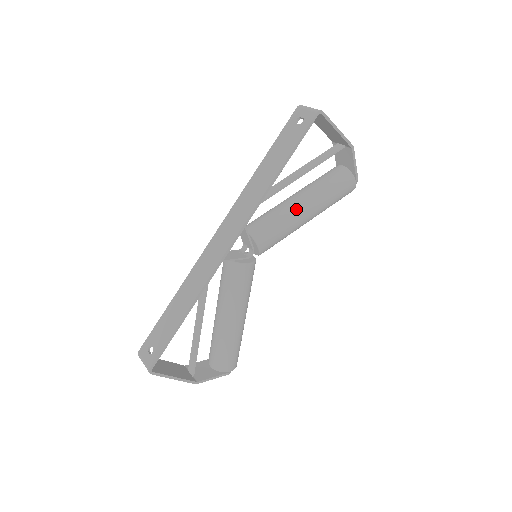
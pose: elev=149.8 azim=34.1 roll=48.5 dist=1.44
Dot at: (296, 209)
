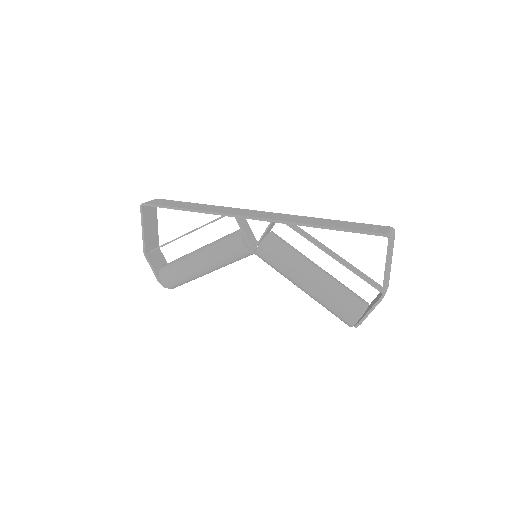
Dot at: (305, 268)
